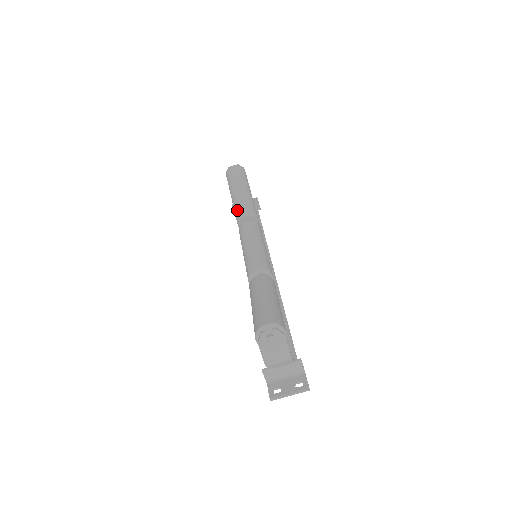
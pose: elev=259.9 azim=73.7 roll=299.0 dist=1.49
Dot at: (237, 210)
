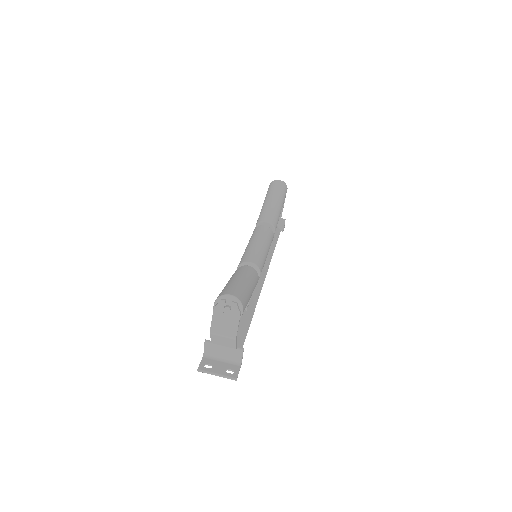
Dot at: (262, 214)
